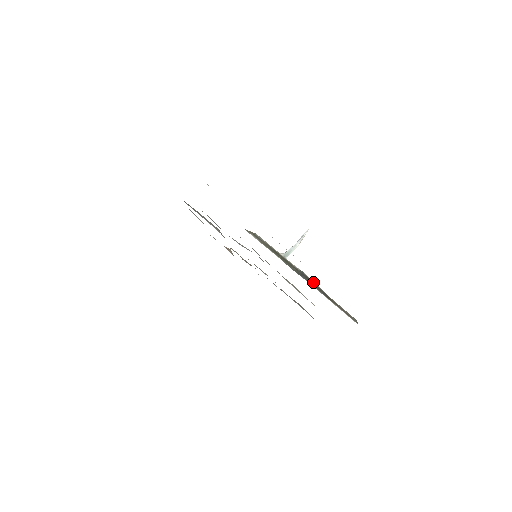
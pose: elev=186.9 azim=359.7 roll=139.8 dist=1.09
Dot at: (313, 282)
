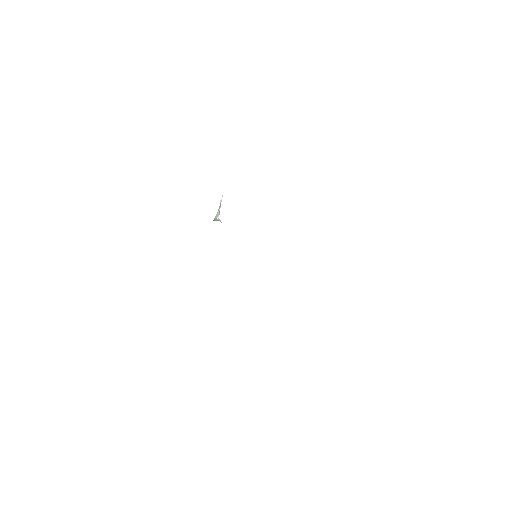
Dot at: occluded
